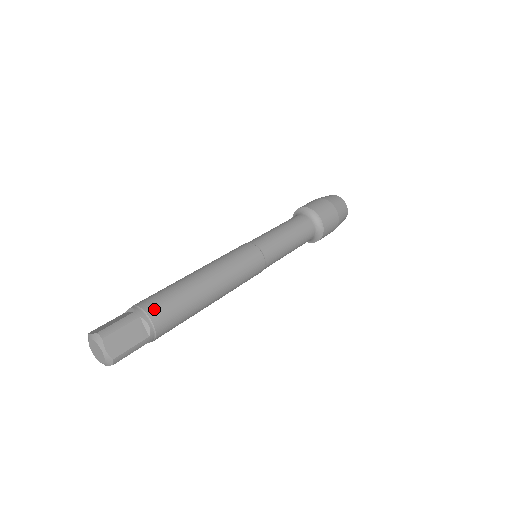
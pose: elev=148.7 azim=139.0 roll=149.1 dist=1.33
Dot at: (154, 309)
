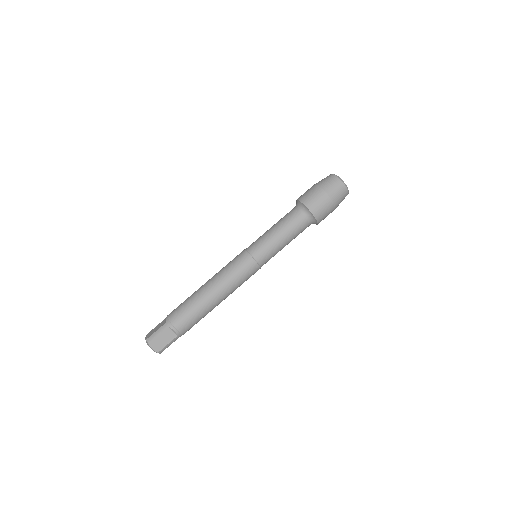
Dot at: occluded
